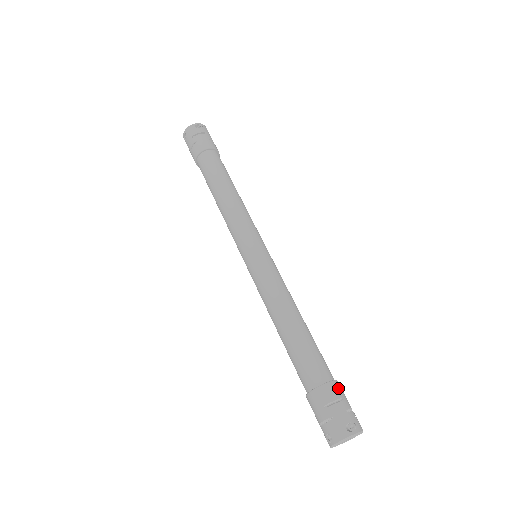
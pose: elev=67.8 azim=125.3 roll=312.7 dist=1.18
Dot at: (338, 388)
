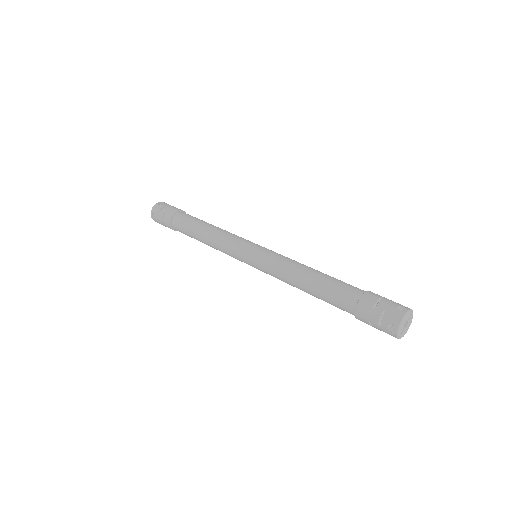
Dot at: occluded
